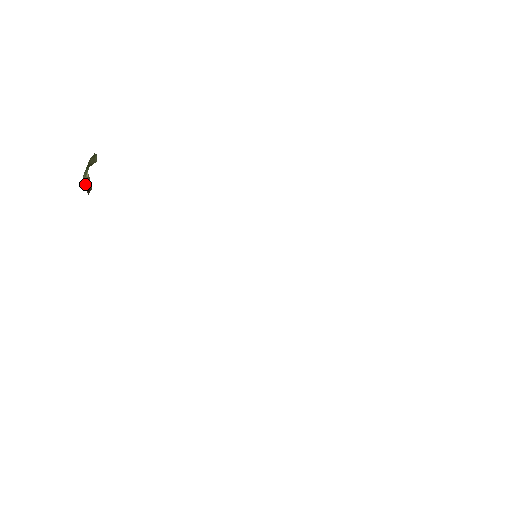
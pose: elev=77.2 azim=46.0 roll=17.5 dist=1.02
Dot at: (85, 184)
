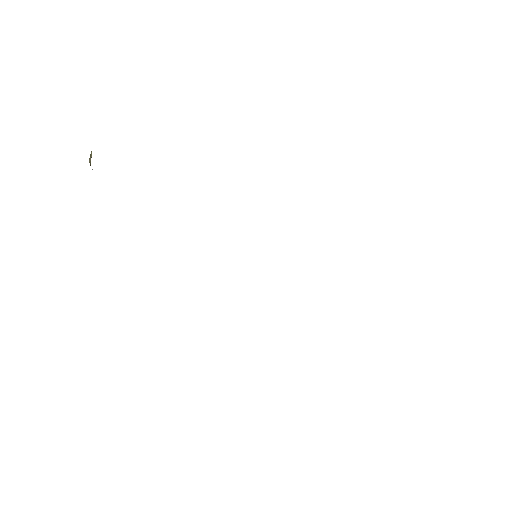
Dot at: (89, 162)
